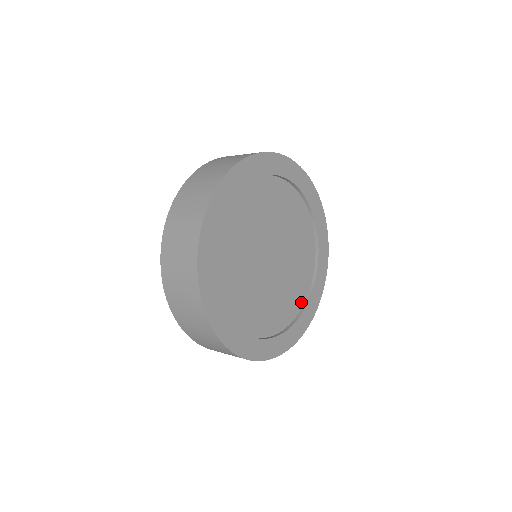
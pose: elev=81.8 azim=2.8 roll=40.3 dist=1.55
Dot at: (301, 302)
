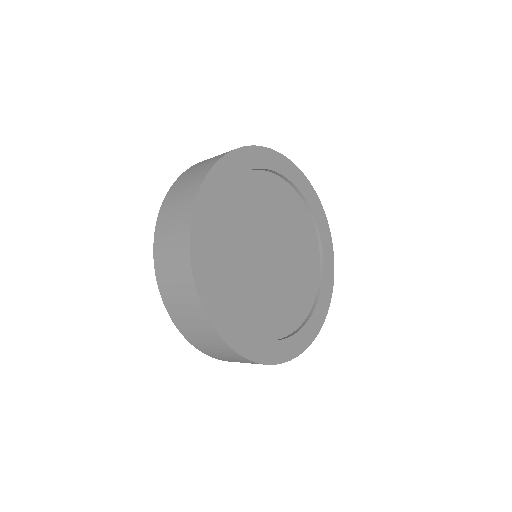
Dot at: (261, 333)
